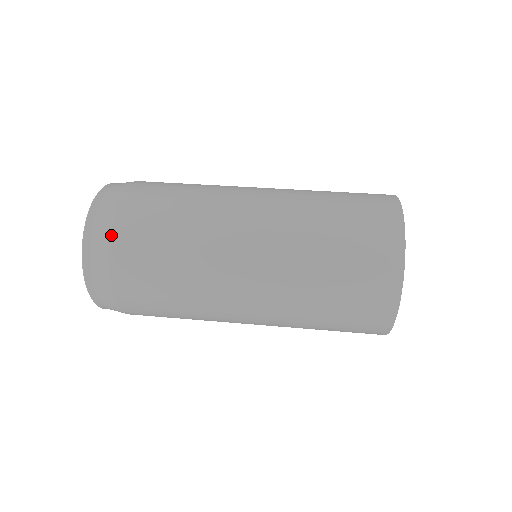
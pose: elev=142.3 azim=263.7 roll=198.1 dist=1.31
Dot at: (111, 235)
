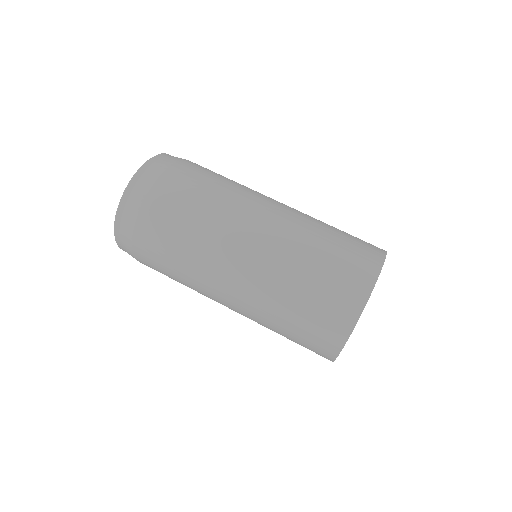
Dot at: occluded
